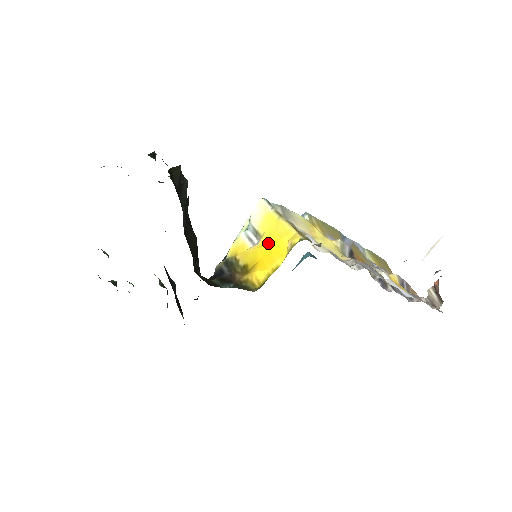
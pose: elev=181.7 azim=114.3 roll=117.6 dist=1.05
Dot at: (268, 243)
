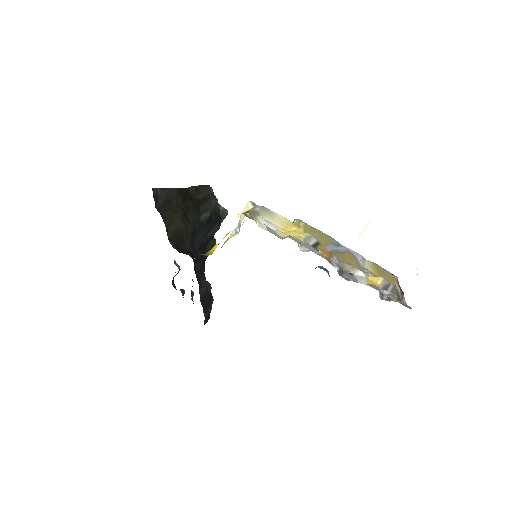
Dot at: occluded
